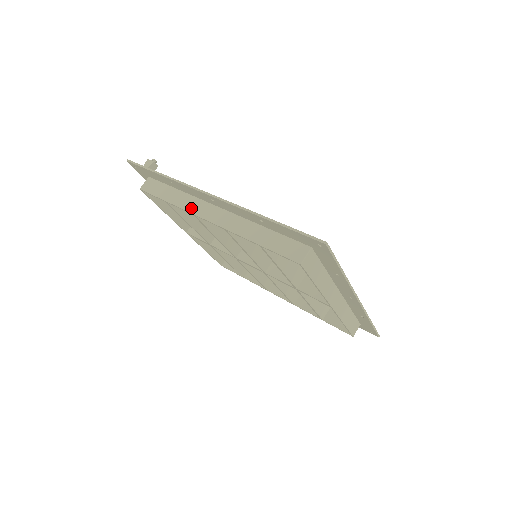
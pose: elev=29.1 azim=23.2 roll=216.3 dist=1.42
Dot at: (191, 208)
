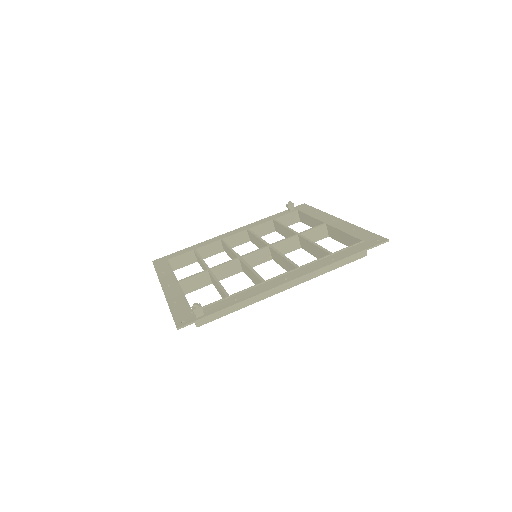
Dot at: (263, 296)
